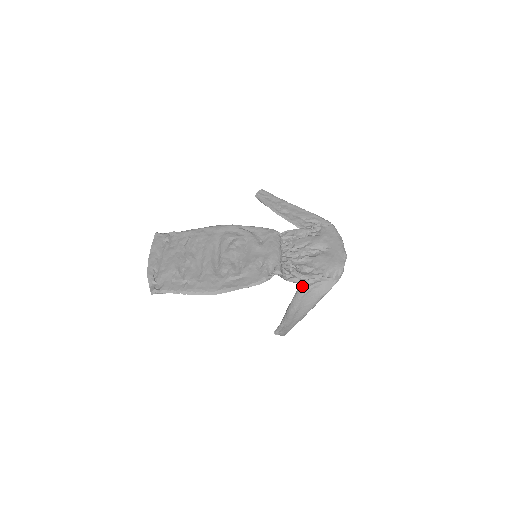
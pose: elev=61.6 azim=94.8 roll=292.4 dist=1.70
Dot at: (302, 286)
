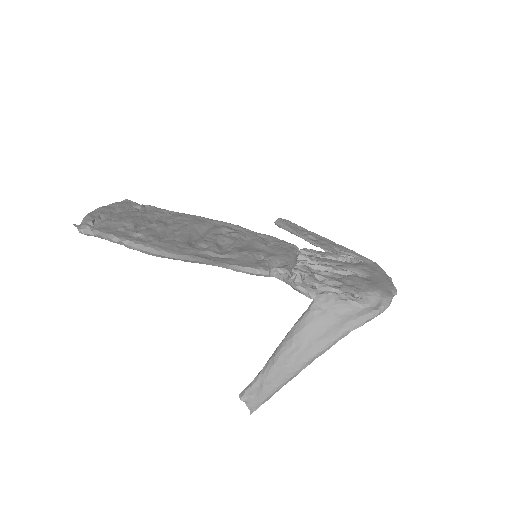
Dot at: (318, 302)
